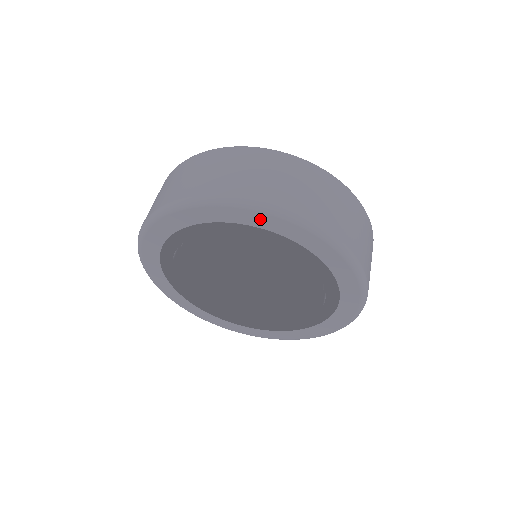
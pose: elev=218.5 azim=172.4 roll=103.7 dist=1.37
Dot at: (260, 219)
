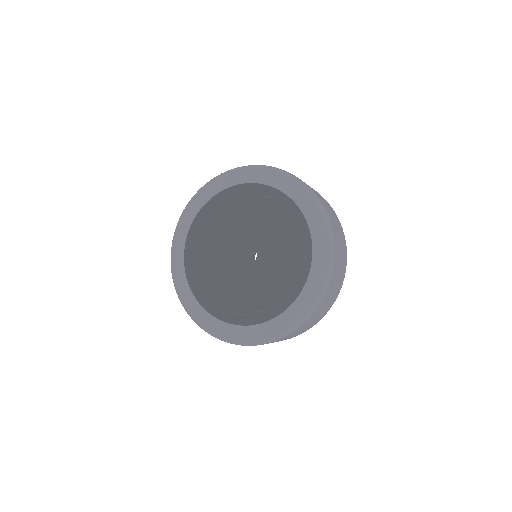
Dot at: (303, 199)
